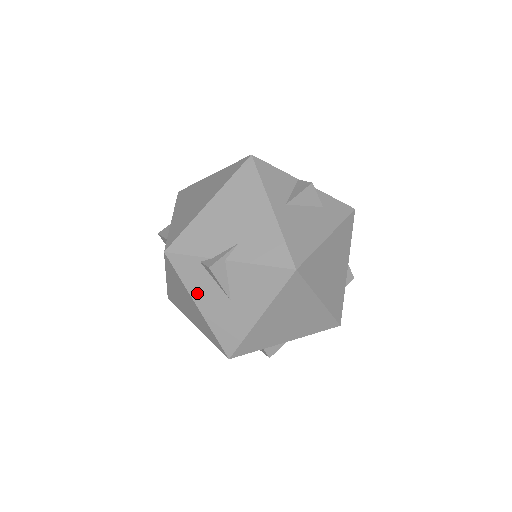
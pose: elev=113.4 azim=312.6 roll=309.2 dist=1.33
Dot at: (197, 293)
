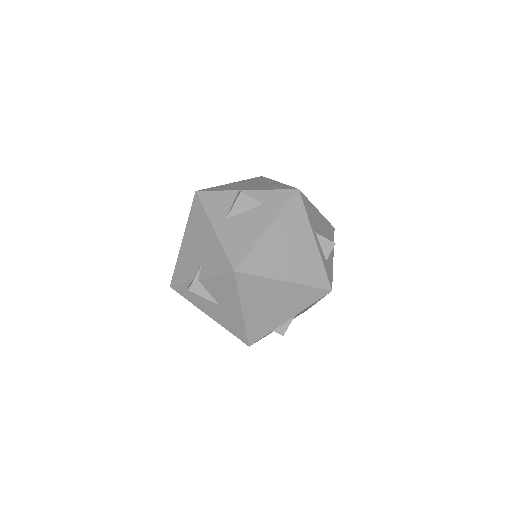
Dot at: (202, 307)
